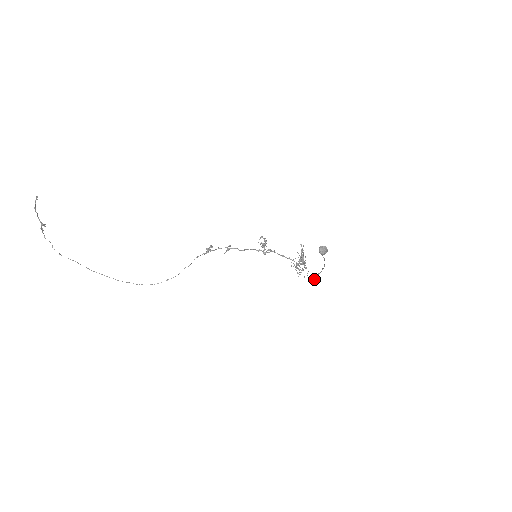
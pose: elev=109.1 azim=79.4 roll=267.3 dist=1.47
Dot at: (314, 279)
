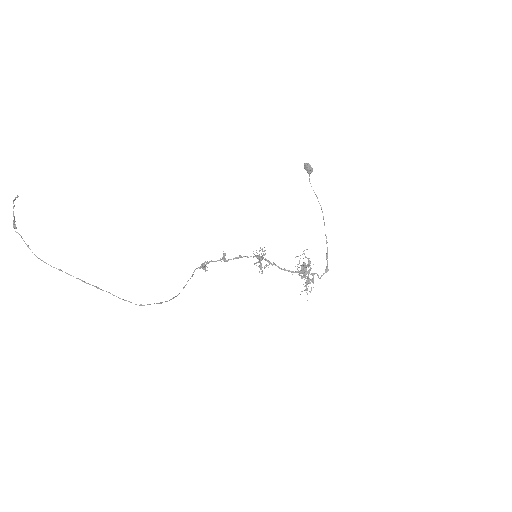
Dot at: (327, 269)
